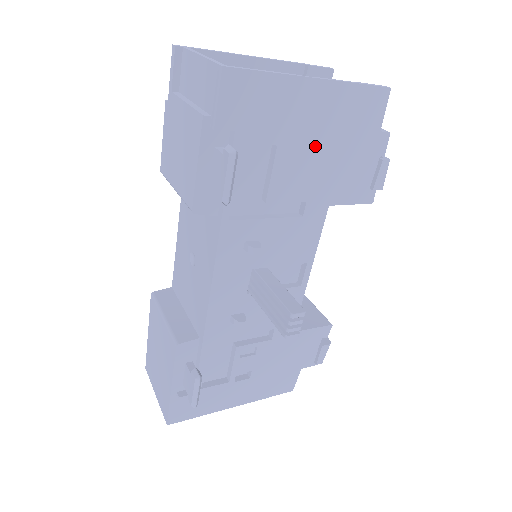
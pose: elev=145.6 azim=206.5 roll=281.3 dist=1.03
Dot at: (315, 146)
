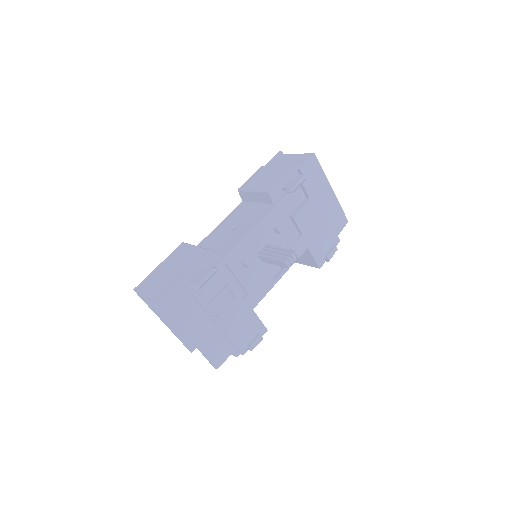
Dot at: (318, 214)
